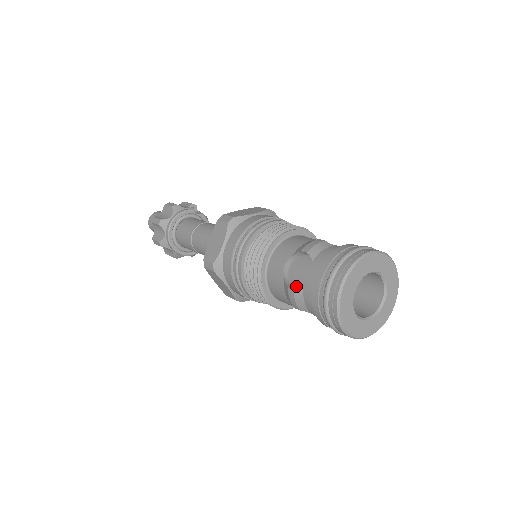
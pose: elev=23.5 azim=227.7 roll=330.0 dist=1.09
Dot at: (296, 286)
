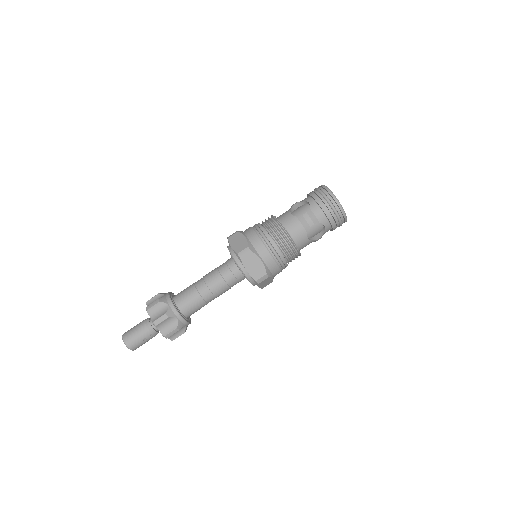
Dot at: occluded
